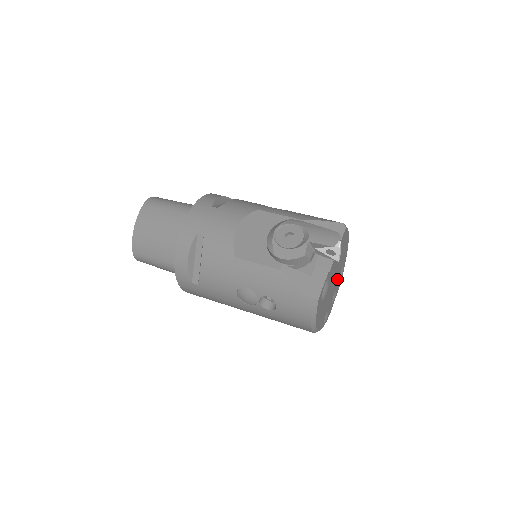
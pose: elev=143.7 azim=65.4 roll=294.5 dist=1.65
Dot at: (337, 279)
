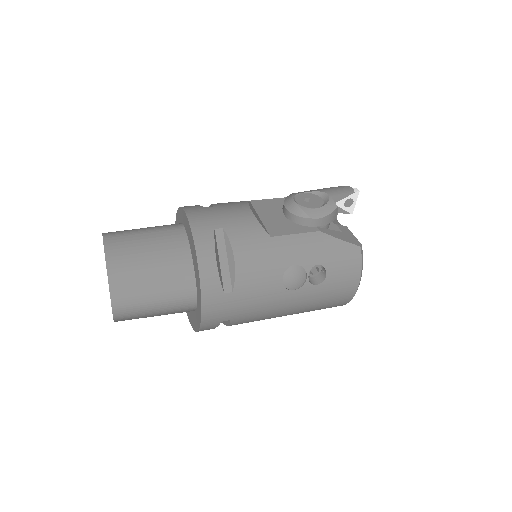
Dot at: occluded
